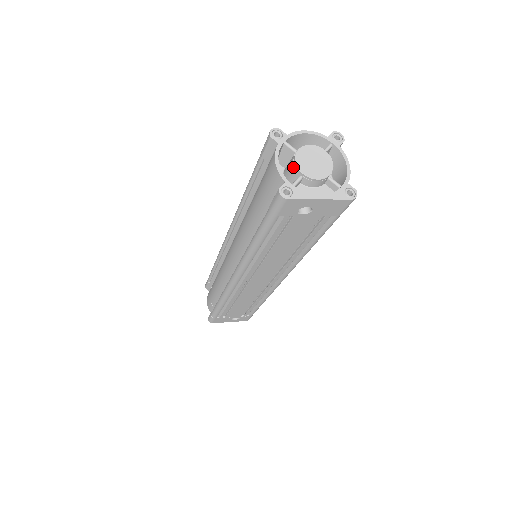
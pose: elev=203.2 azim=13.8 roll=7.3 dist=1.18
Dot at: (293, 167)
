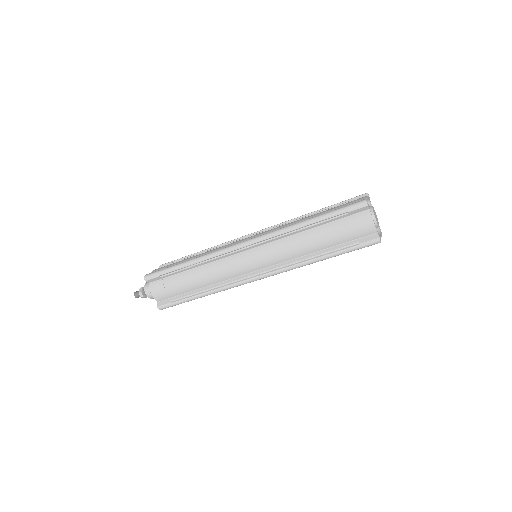
Dot at: occluded
